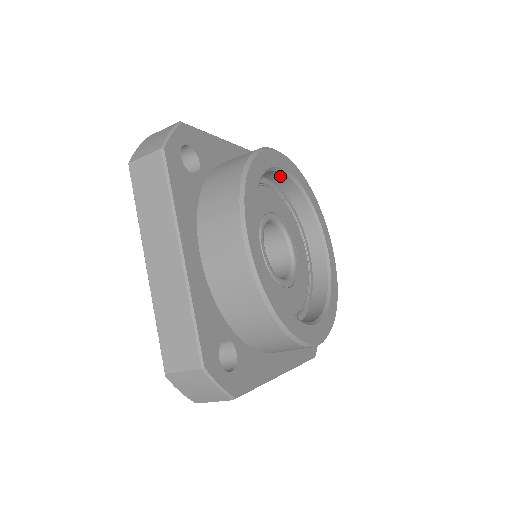
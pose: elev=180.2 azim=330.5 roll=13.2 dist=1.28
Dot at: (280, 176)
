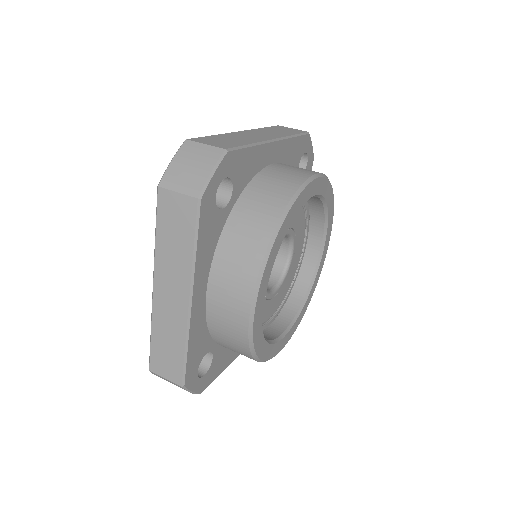
Dot at: occluded
